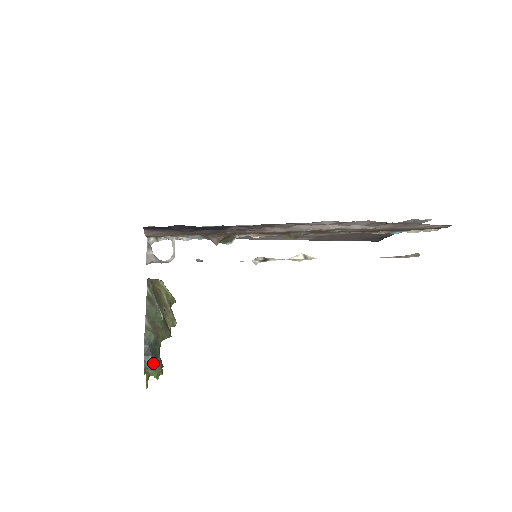
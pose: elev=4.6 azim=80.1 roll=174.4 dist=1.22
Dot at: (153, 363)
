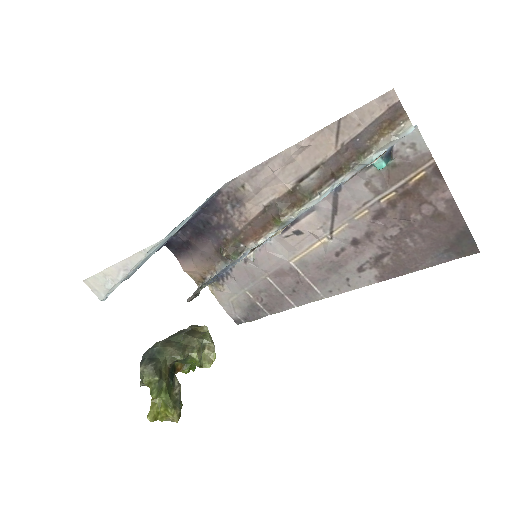
Dot at: (145, 364)
